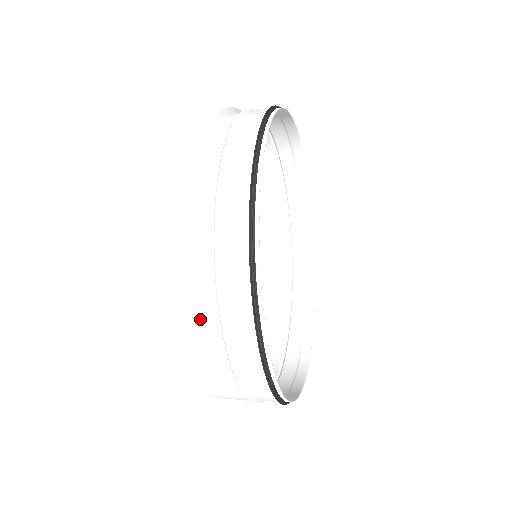
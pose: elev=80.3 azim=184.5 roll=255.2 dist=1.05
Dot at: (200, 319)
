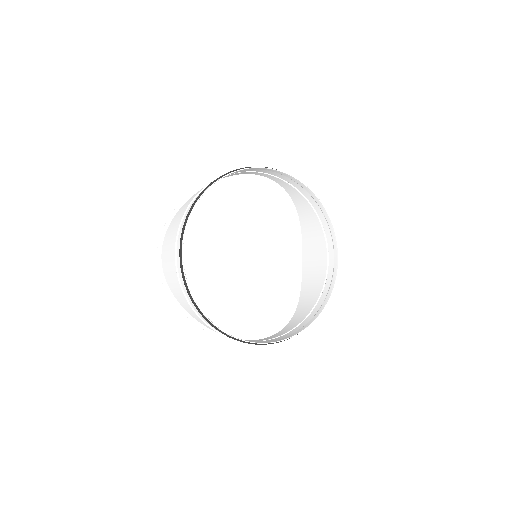
Dot at: (173, 266)
